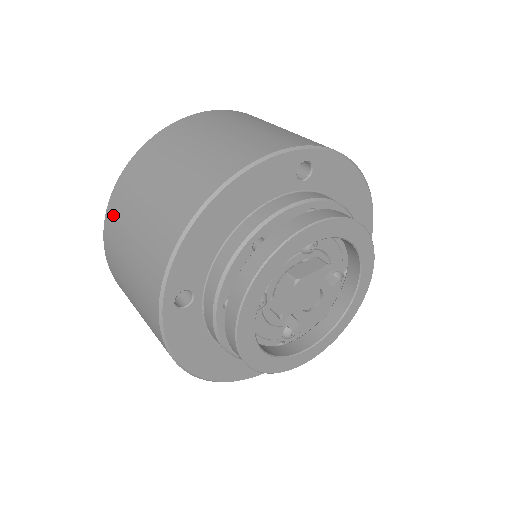
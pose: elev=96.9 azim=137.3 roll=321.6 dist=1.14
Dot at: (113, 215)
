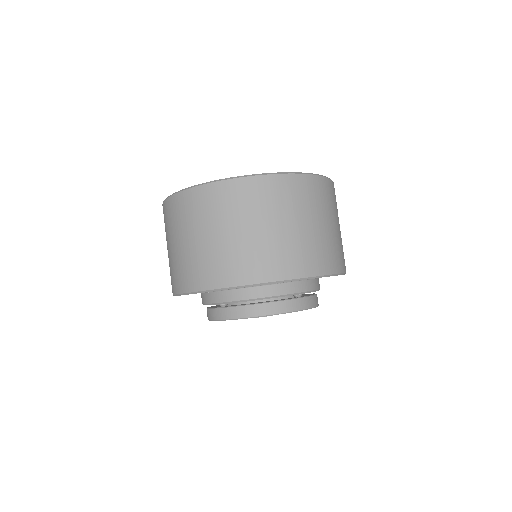
Dot at: (193, 201)
